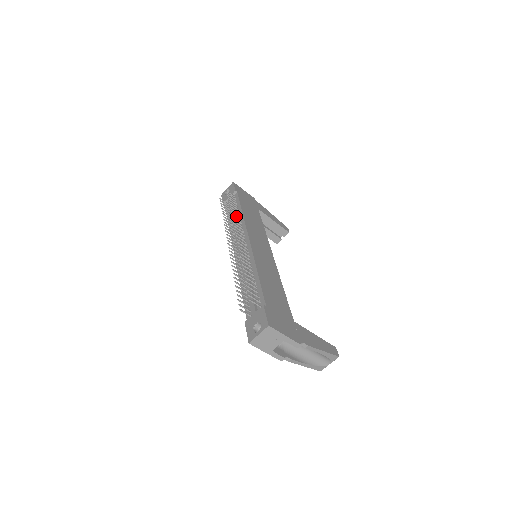
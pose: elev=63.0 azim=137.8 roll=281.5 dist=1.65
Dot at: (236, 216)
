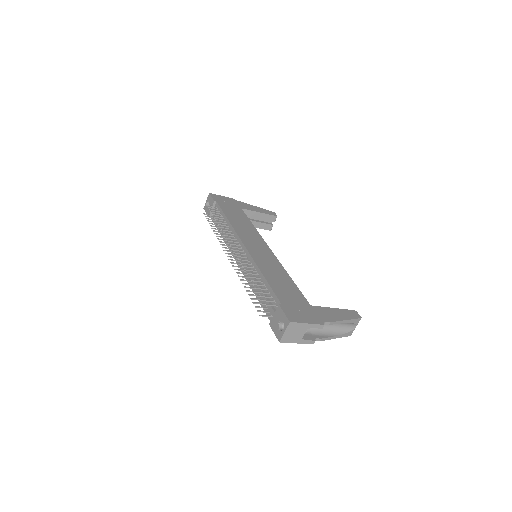
Dot at: (224, 226)
